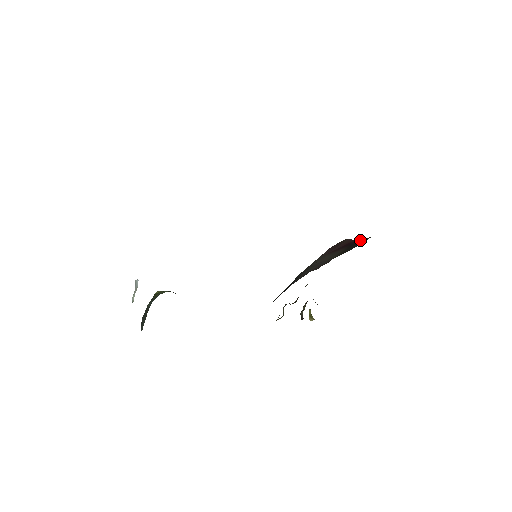
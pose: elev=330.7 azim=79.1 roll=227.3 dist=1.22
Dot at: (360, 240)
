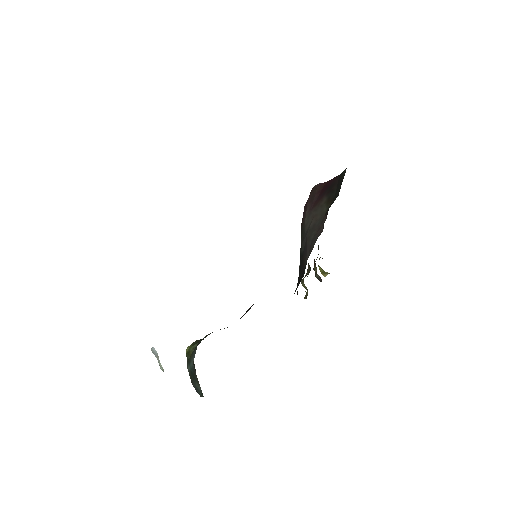
Dot at: (334, 179)
